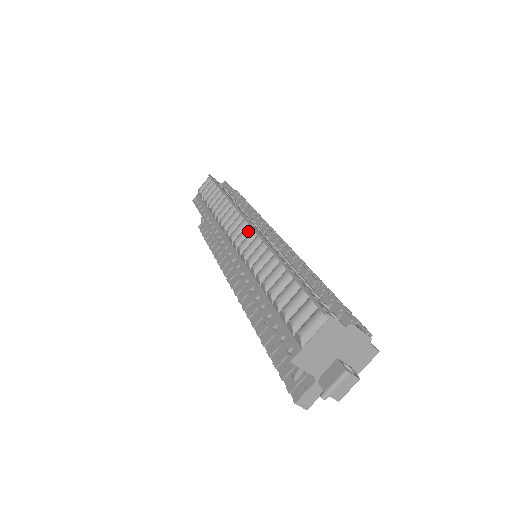
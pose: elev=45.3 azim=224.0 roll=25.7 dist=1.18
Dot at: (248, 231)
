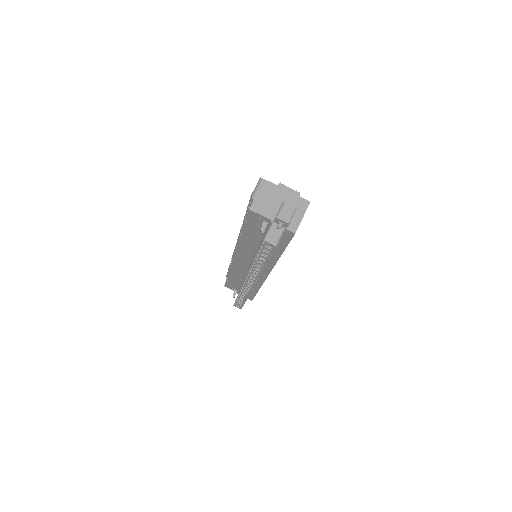
Dot at: occluded
